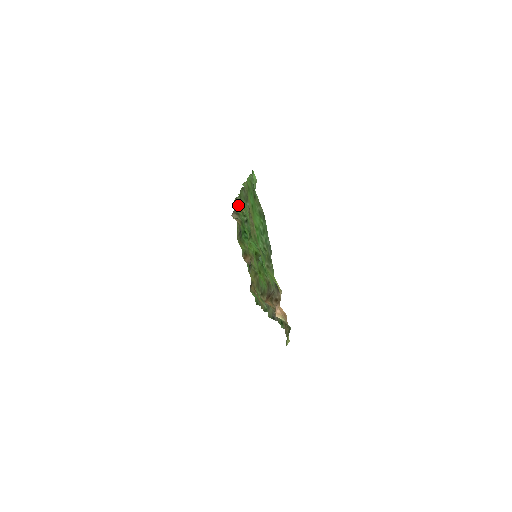
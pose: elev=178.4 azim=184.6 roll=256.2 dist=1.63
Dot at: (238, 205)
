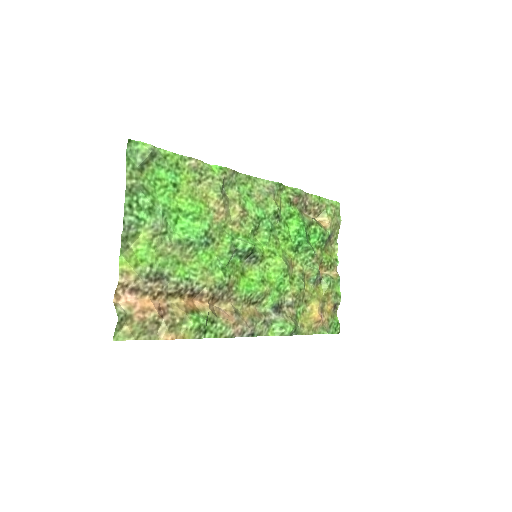
Dot at: (300, 200)
